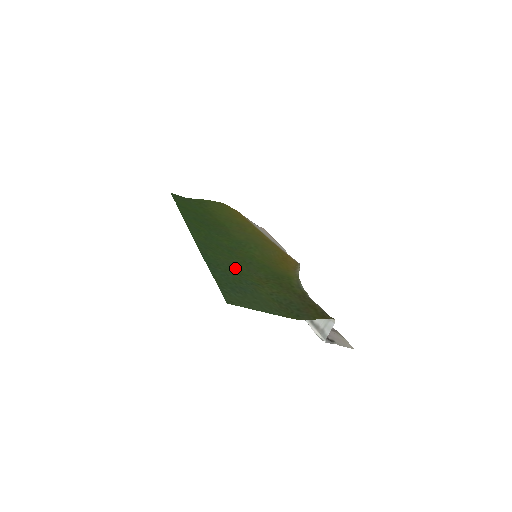
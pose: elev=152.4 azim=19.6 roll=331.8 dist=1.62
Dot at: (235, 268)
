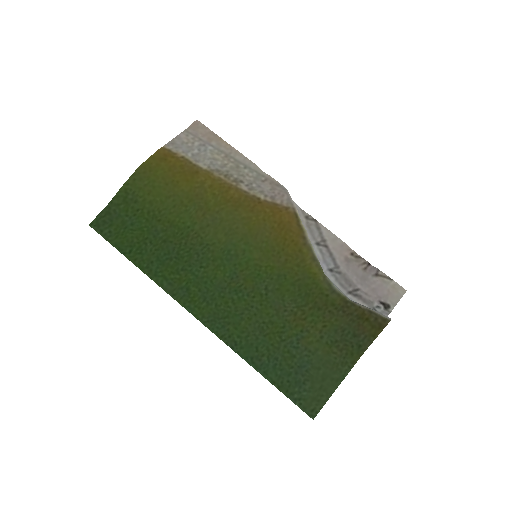
Dot at: (268, 329)
